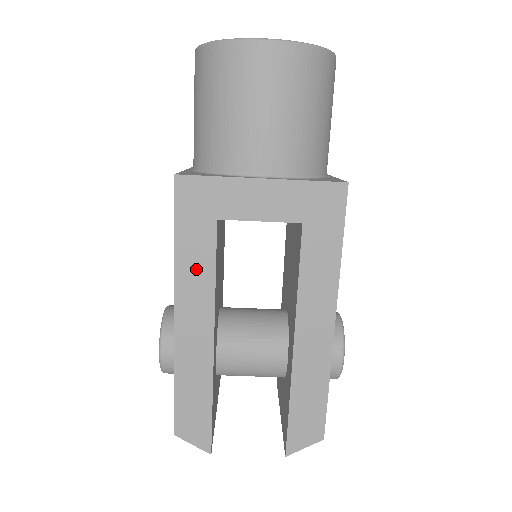
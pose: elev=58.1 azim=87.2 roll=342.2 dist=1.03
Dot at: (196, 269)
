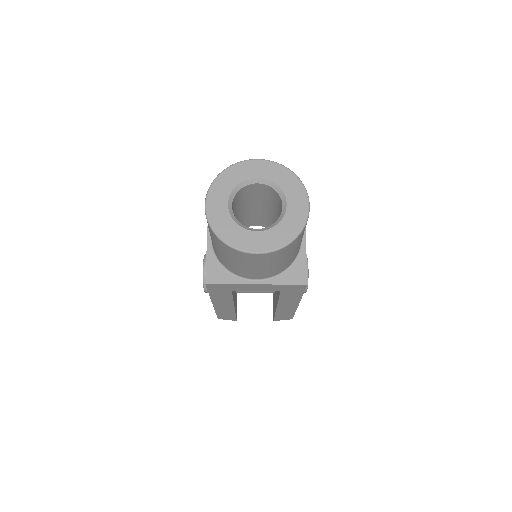
Dot at: (222, 298)
